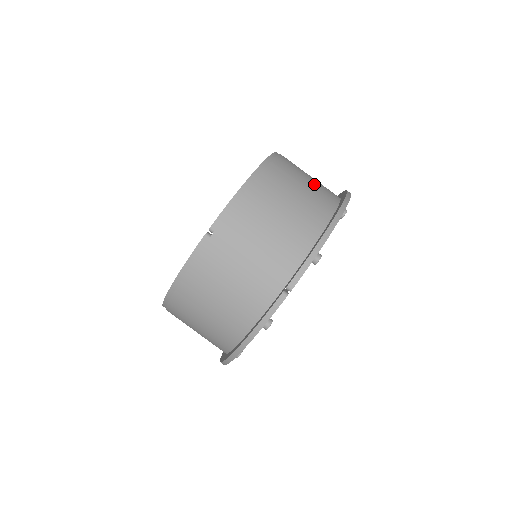
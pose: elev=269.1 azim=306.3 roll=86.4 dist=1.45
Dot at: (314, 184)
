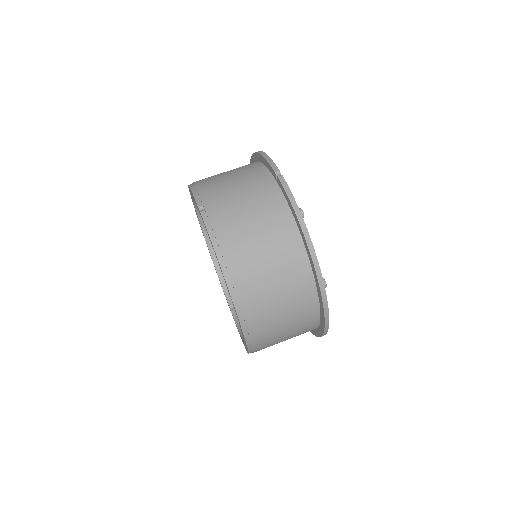
Dot at: occluded
